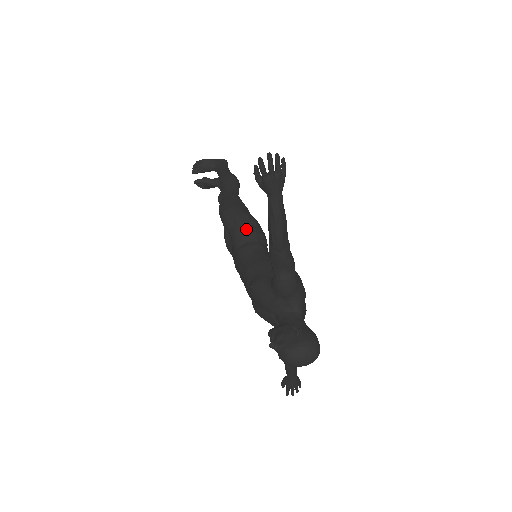
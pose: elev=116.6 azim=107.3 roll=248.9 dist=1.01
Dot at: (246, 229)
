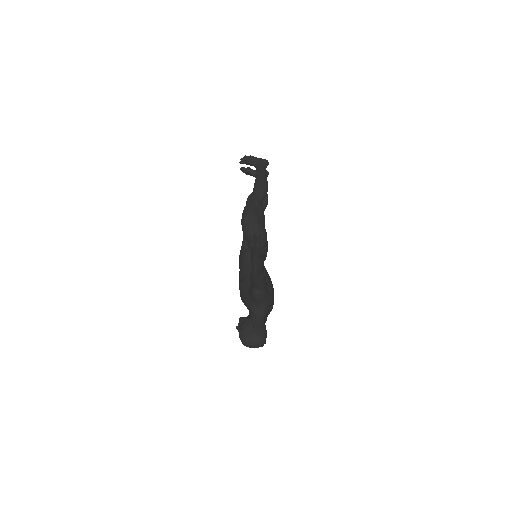
Dot at: occluded
